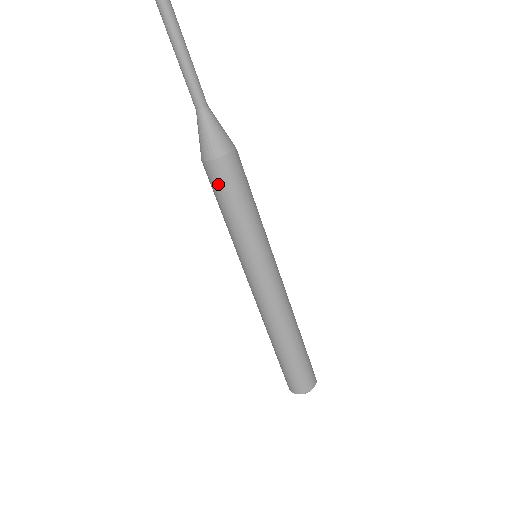
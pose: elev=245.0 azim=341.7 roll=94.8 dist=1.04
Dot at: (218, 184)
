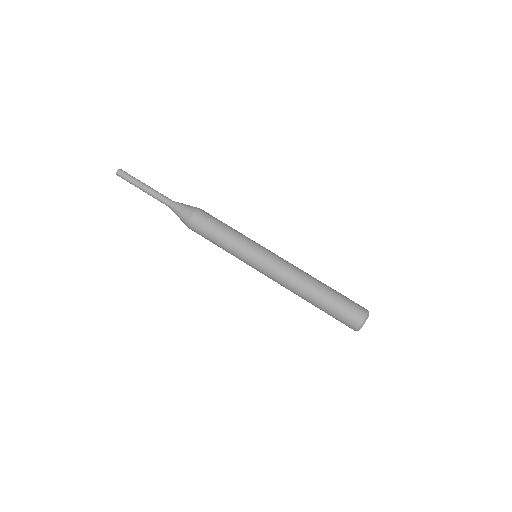
Dot at: (206, 222)
